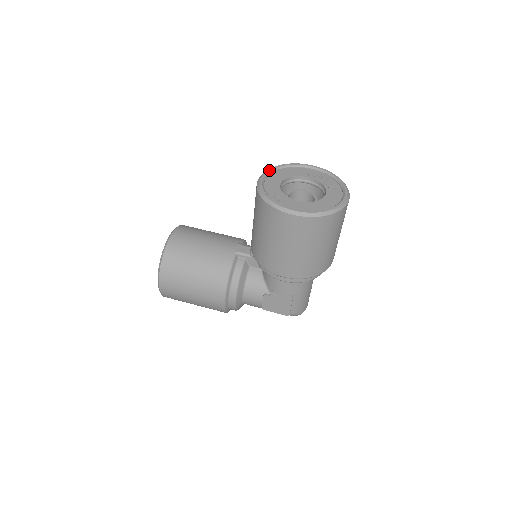
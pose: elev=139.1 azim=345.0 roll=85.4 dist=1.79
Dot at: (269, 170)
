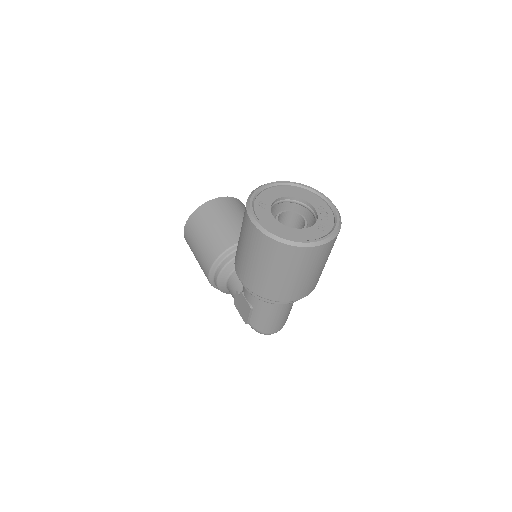
Dot at: (288, 182)
